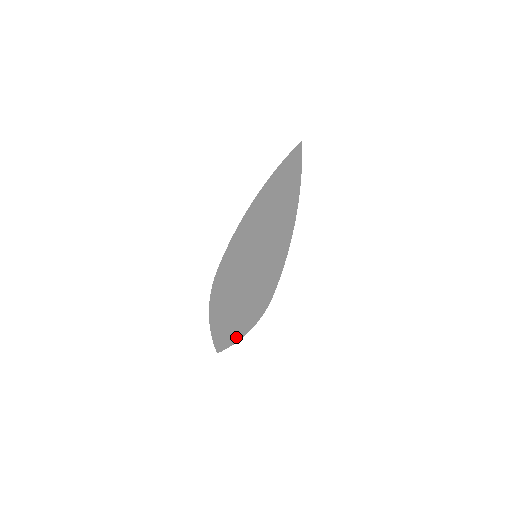
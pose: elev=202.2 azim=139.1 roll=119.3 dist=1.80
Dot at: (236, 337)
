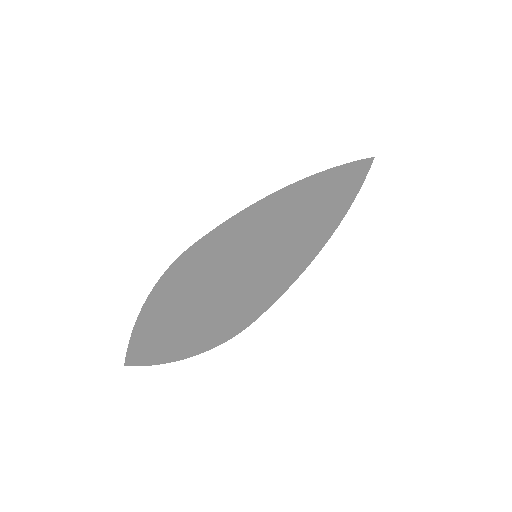
Dot at: (173, 353)
